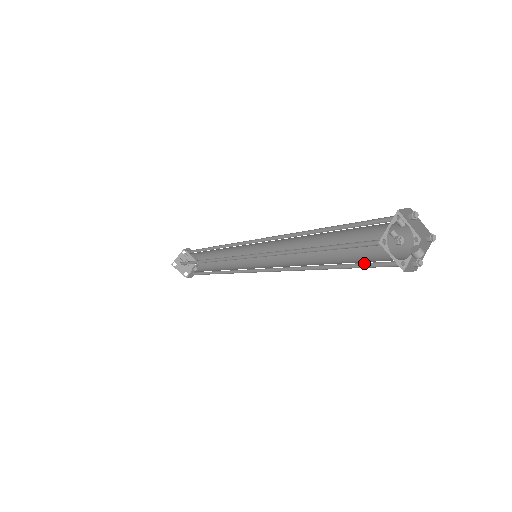
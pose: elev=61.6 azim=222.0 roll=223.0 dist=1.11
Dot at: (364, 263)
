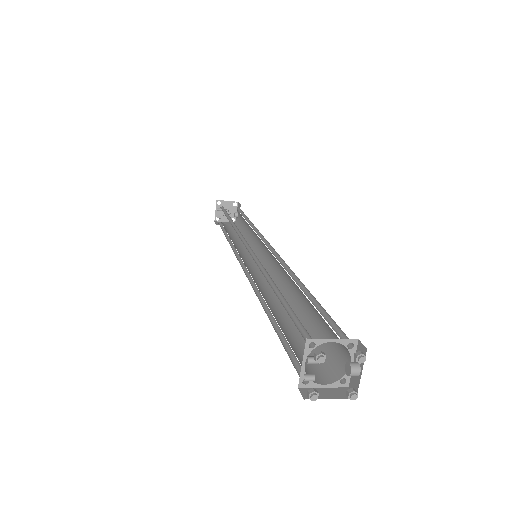
Dot at: (320, 345)
